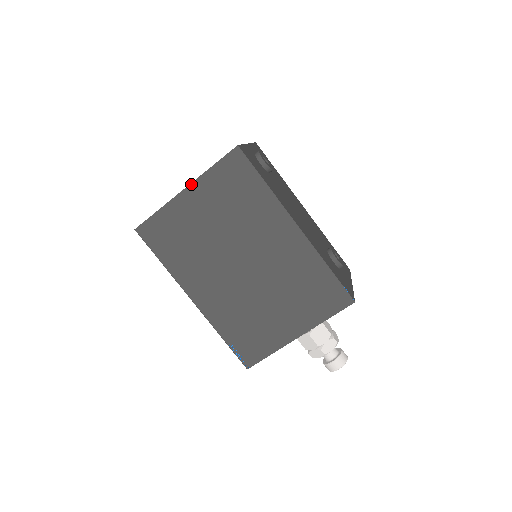
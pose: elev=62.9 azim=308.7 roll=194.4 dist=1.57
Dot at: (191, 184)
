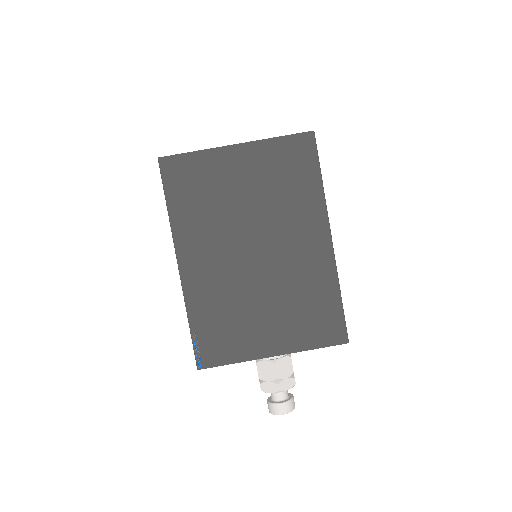
Dot at: (247, 143)
